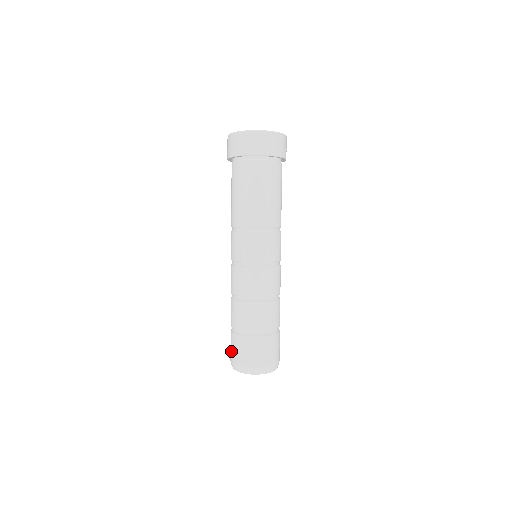
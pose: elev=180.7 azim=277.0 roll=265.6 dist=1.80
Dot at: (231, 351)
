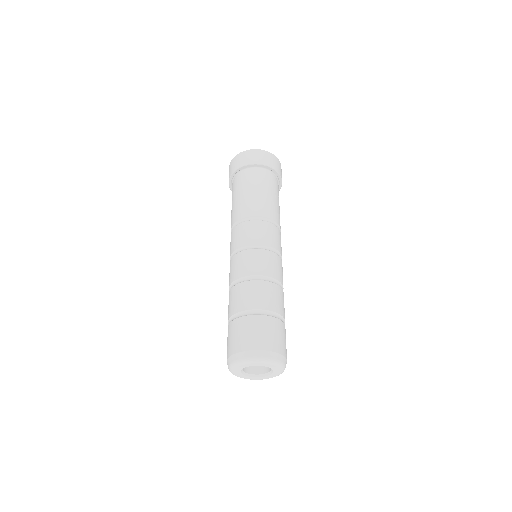
Dot at: (236, 340)
